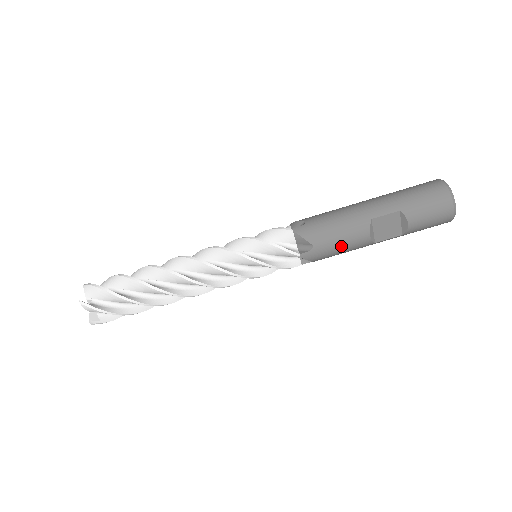
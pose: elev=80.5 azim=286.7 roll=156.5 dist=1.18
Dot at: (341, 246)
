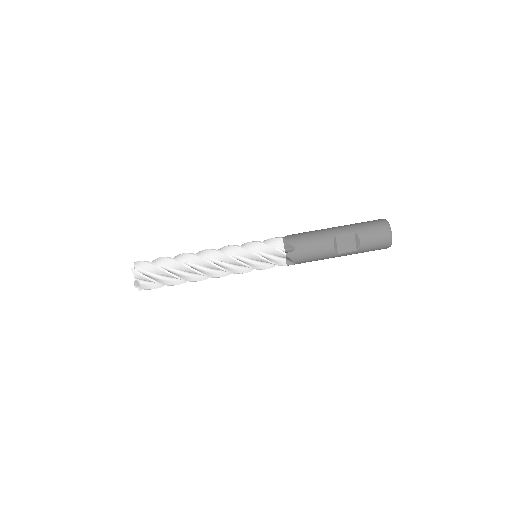
Dot at: (314, 251)
